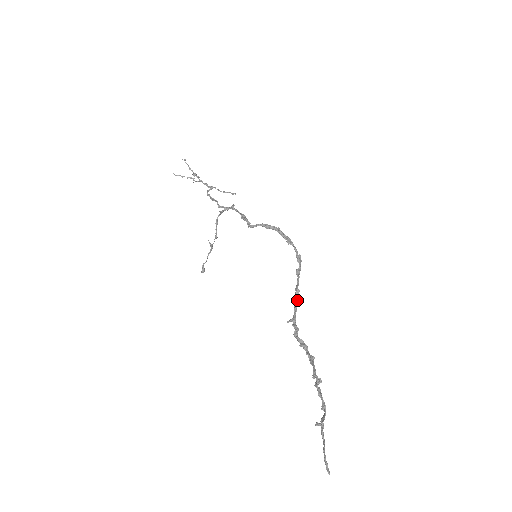
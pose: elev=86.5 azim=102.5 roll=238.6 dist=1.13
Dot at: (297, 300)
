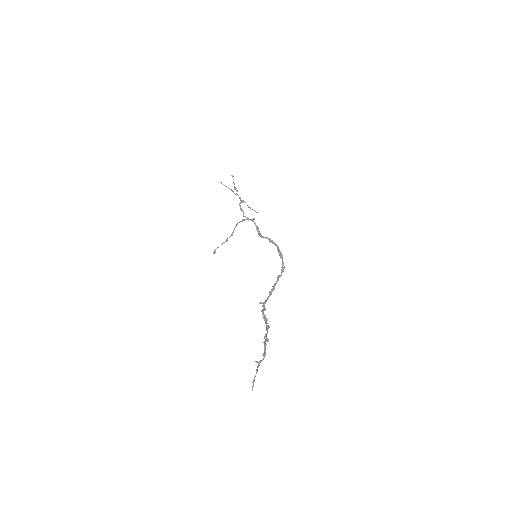
Dot at: (271, 293)
